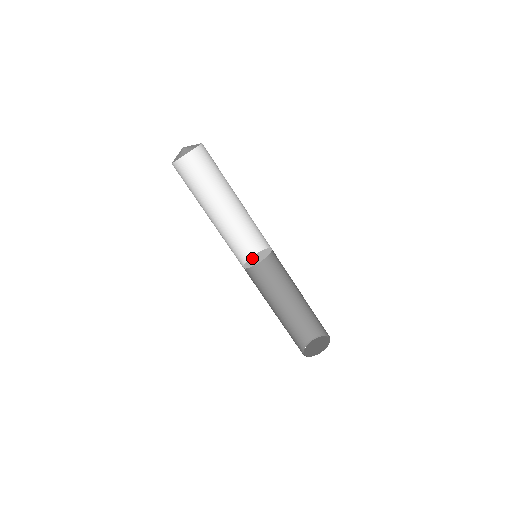
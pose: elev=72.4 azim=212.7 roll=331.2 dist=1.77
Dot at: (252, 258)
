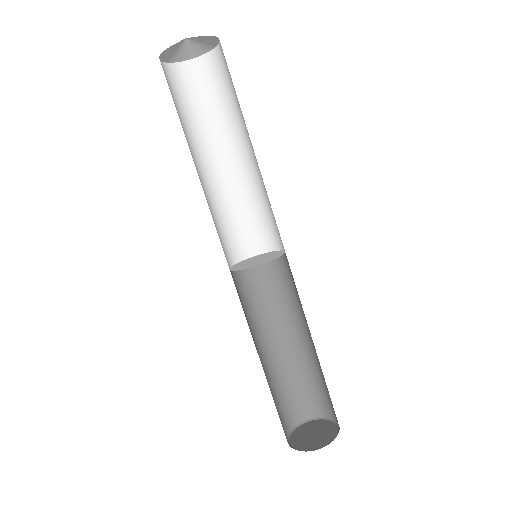
Dot at: (245, 261)
